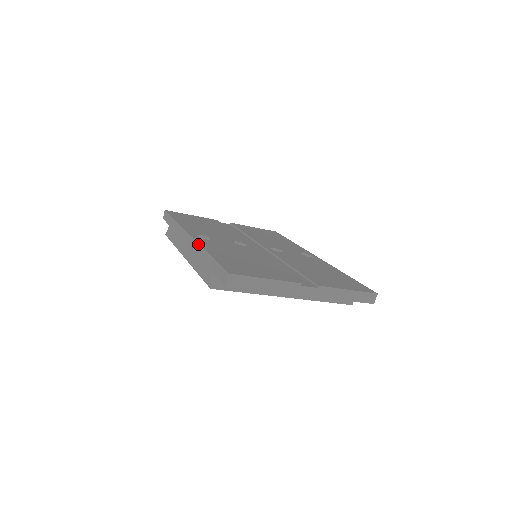
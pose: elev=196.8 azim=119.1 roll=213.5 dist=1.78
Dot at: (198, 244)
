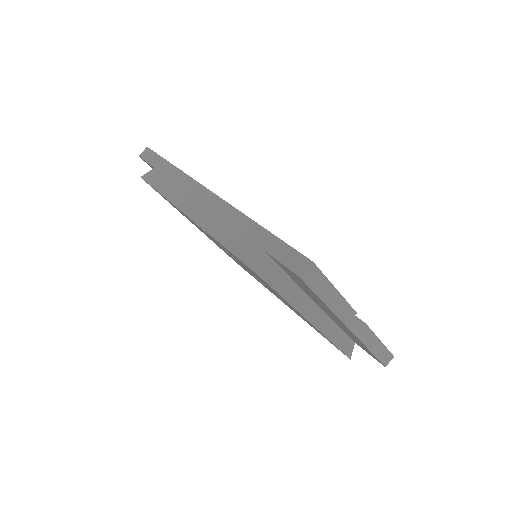
Dot at: (231, 206)
